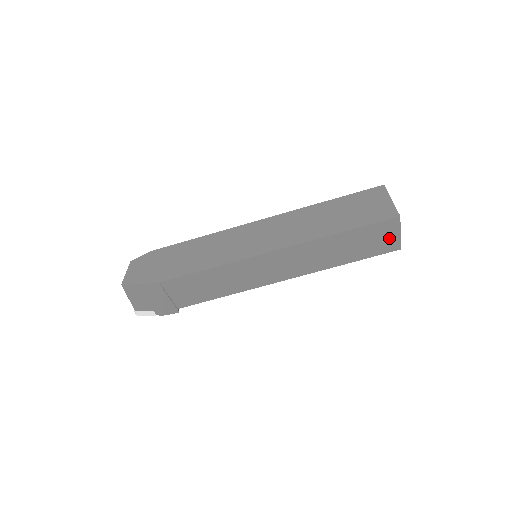
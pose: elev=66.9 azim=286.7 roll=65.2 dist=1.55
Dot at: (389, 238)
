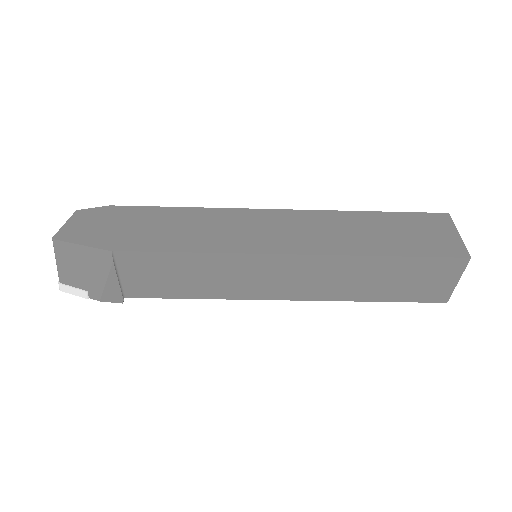
Dot at: (441, 283)
